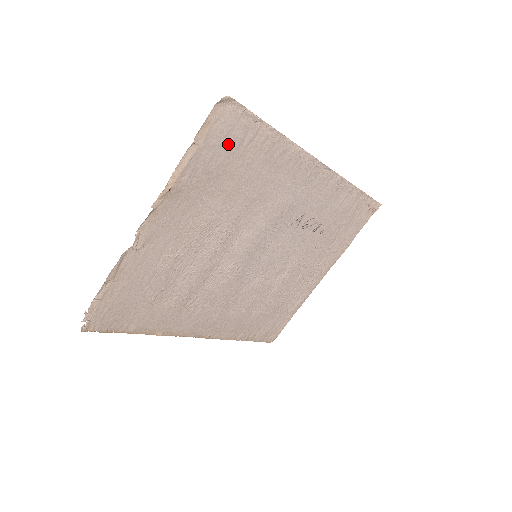
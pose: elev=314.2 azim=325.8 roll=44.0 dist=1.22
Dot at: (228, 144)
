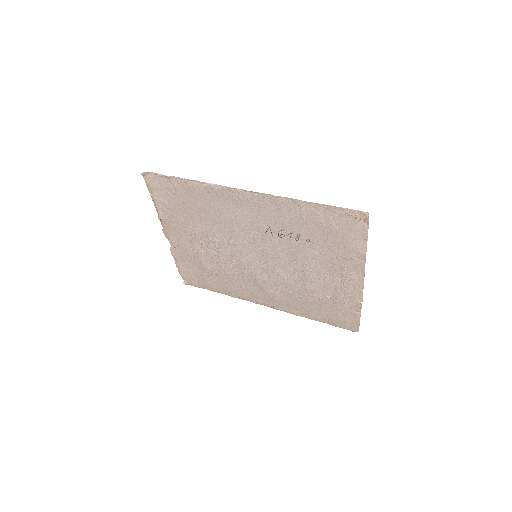
Dot at: (168, 193)
